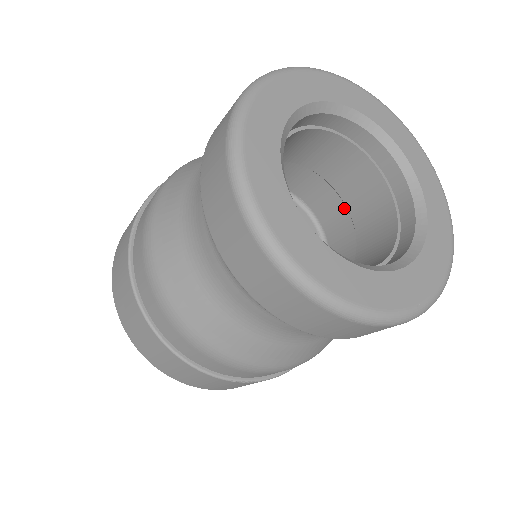
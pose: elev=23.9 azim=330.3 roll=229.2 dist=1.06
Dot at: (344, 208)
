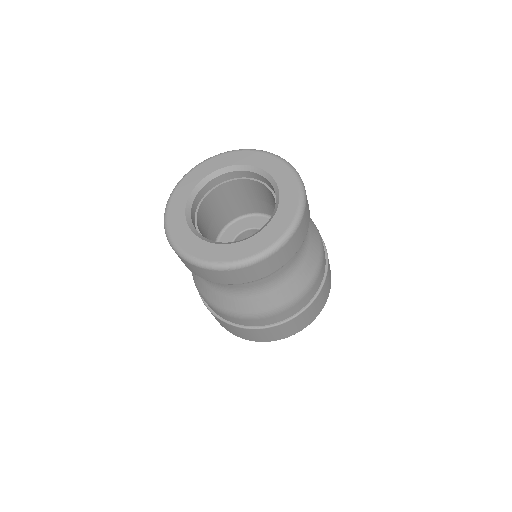
Dot at: occluded
